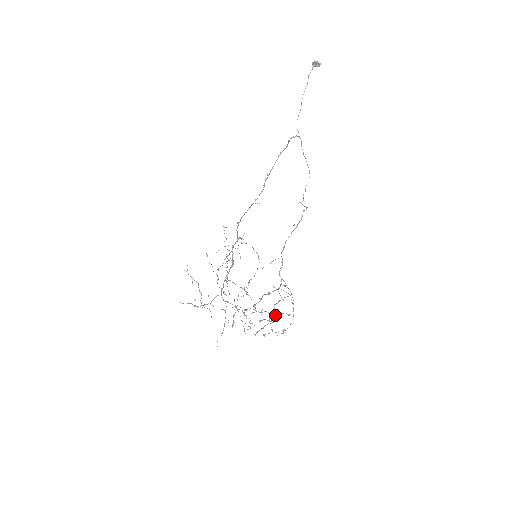
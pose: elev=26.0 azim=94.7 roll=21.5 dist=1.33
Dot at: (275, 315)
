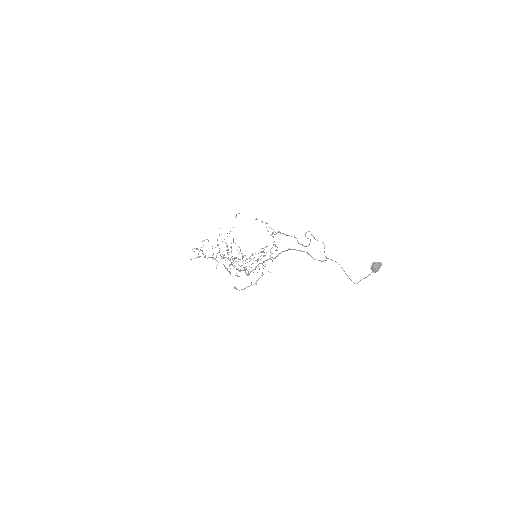
Dot at: (261, 255)
